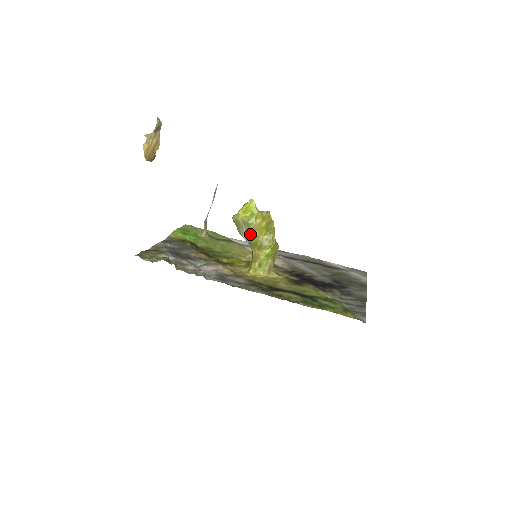
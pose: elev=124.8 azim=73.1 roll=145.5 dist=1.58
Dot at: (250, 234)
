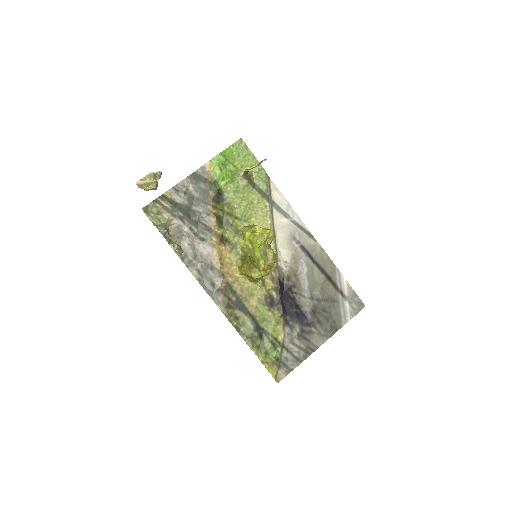
Dot at: occluded
